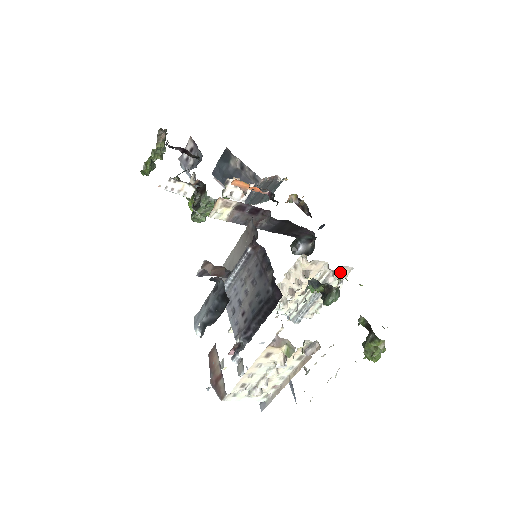
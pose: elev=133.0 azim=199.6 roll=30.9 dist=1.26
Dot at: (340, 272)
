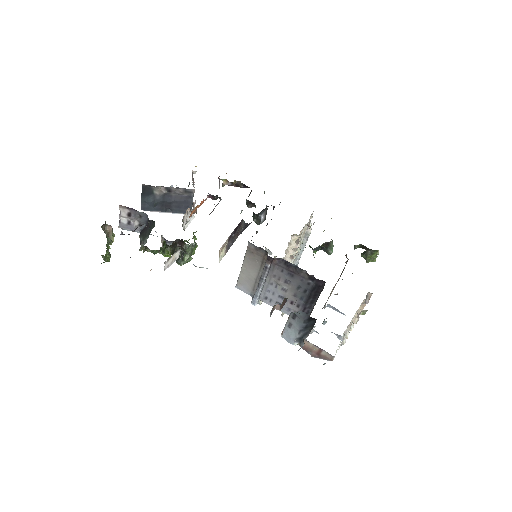
Dot at: (314, 222)
